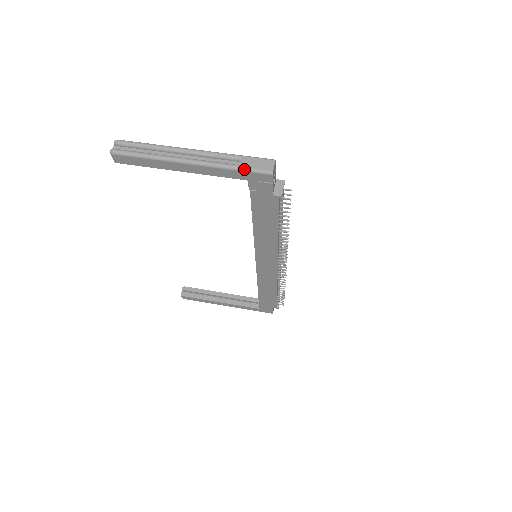
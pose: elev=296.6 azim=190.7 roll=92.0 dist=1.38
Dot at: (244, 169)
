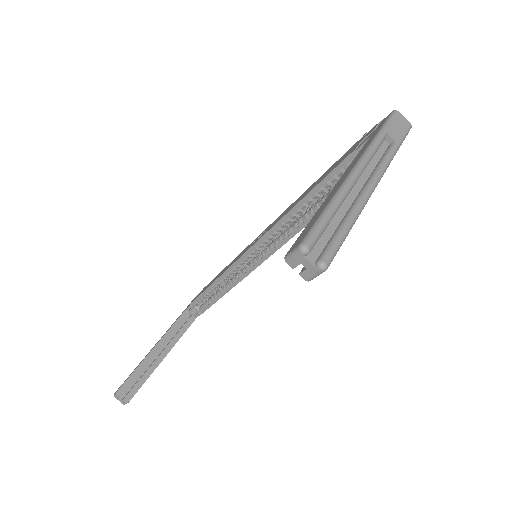
Dot at: (401, 143)
